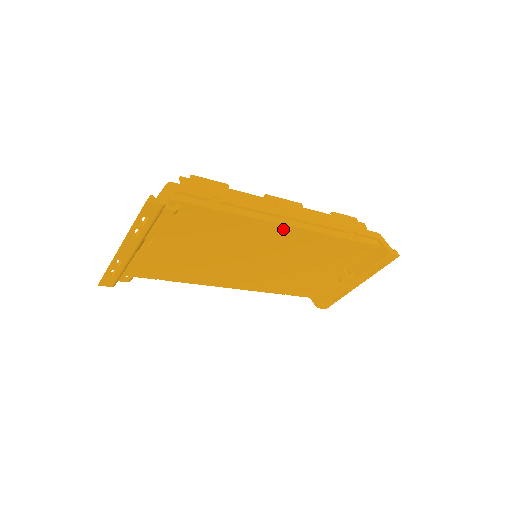
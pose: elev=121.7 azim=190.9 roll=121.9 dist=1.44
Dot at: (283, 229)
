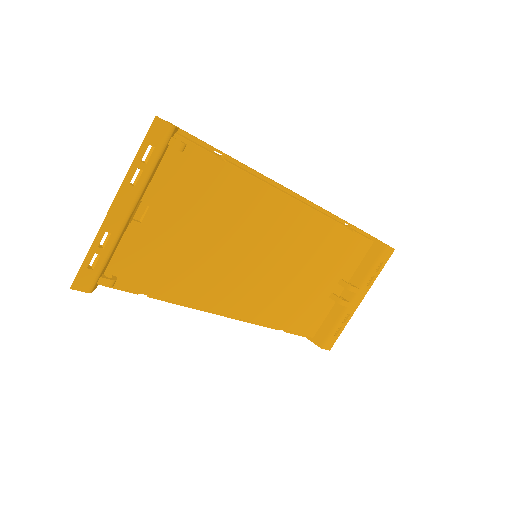
Dot at: (286, 203)
